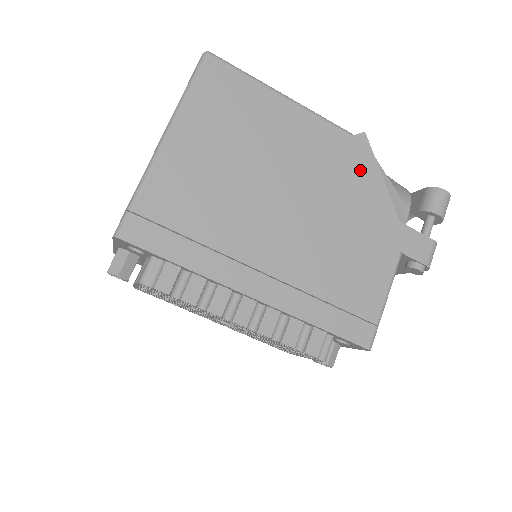
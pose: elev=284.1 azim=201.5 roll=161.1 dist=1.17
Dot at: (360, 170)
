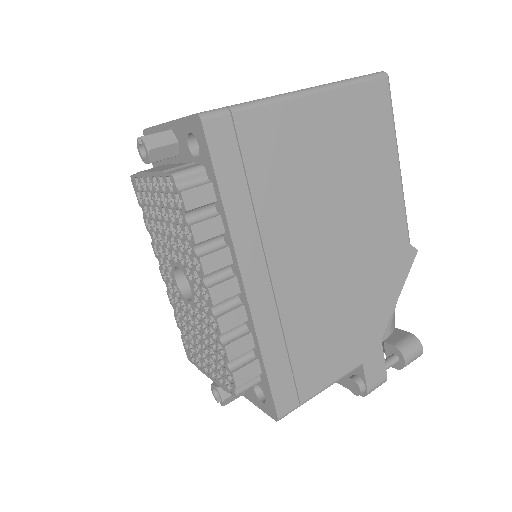
Dot at: (393, 273)
